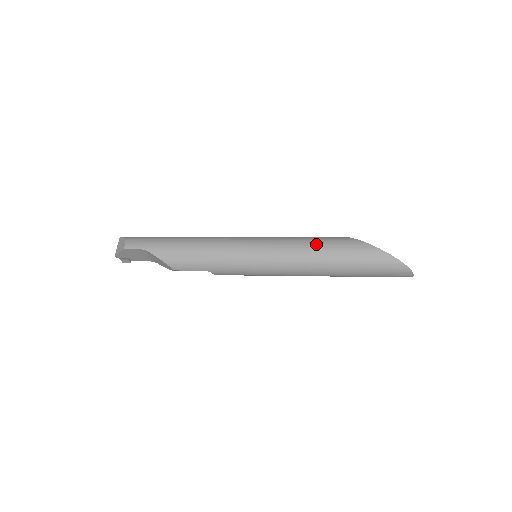
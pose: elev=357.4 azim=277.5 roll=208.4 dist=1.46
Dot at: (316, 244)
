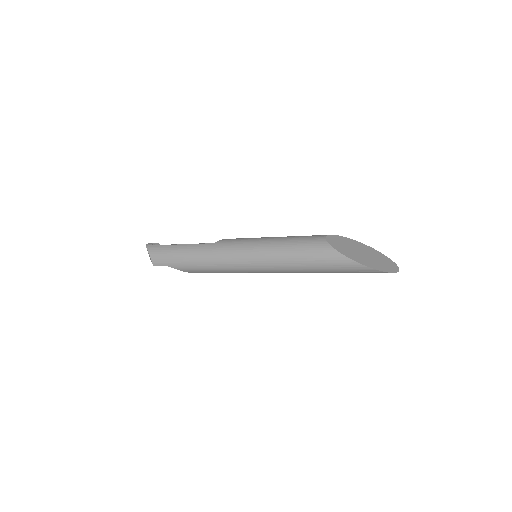
Dot at: (301, 259)
